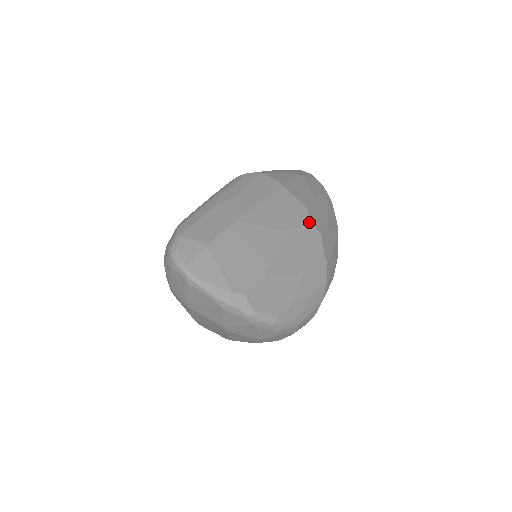
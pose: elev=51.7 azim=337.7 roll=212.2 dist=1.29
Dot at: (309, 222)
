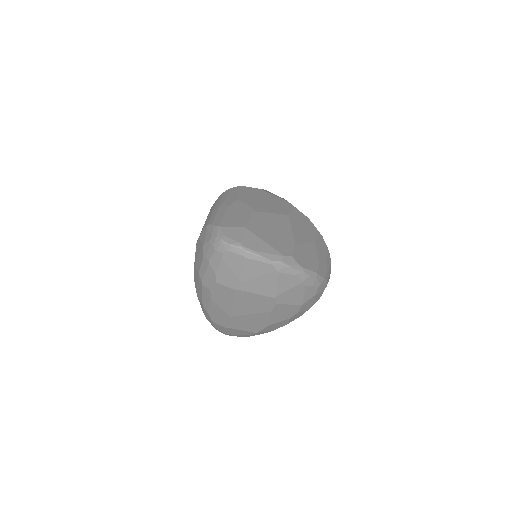
Dot at: (296, 210)
